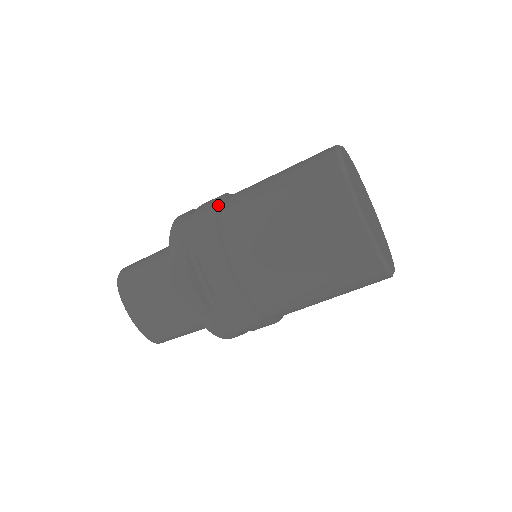
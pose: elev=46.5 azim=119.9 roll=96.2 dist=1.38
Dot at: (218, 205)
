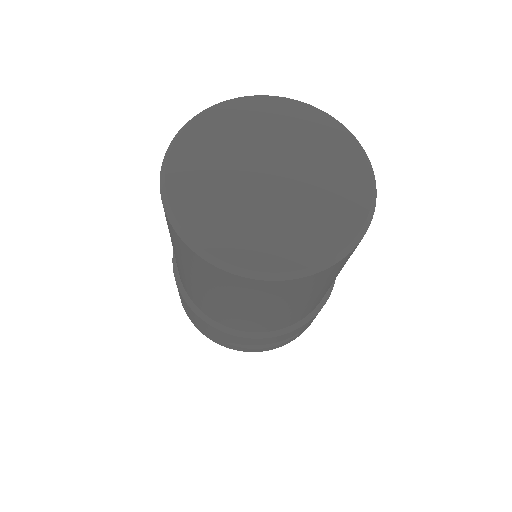
Dot at: (191, 306)
